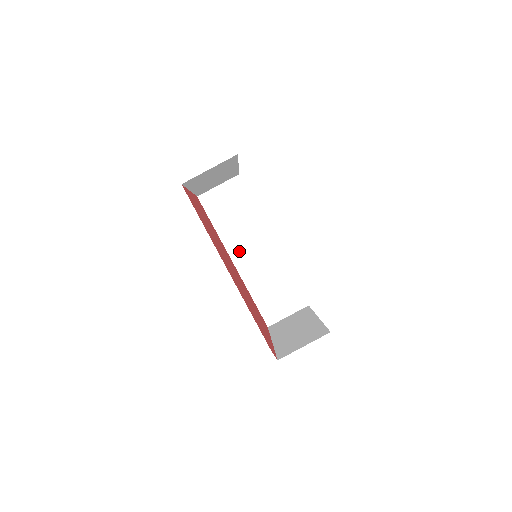
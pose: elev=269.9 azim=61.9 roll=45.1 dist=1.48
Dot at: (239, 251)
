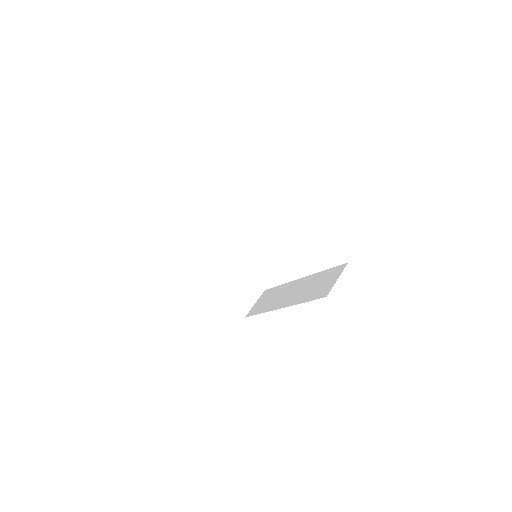
Dot at: (281, 302)
